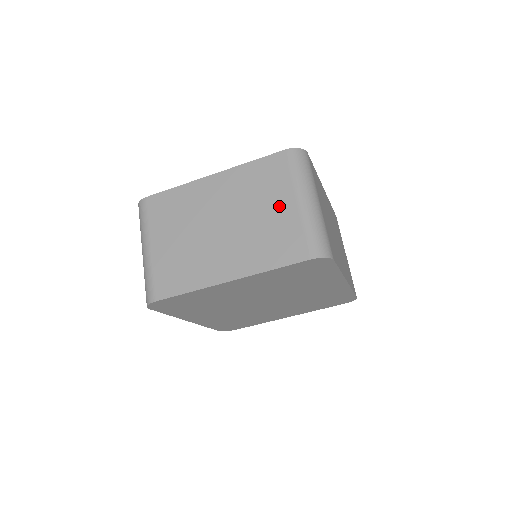
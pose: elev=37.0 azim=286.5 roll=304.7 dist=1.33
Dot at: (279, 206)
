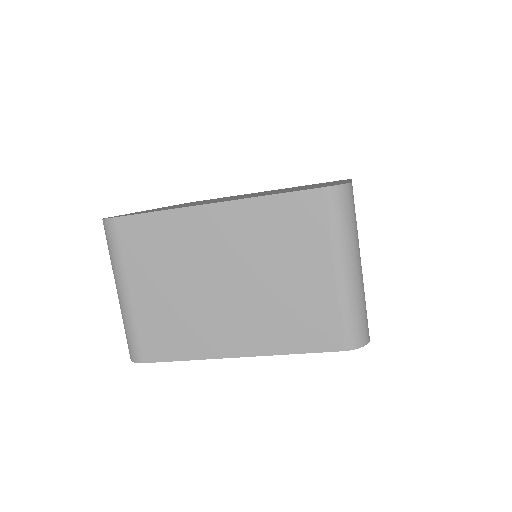
Dot at: (309, 272)
